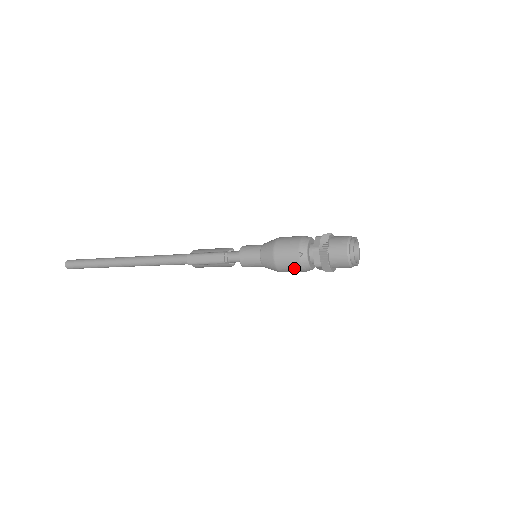
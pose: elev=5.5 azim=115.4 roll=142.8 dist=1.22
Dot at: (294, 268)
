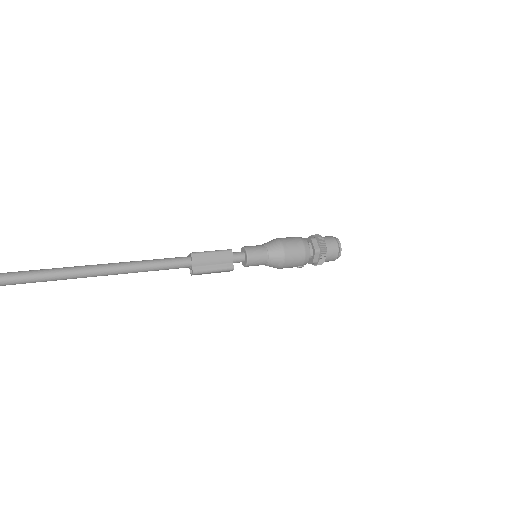
Dot at: occluded
